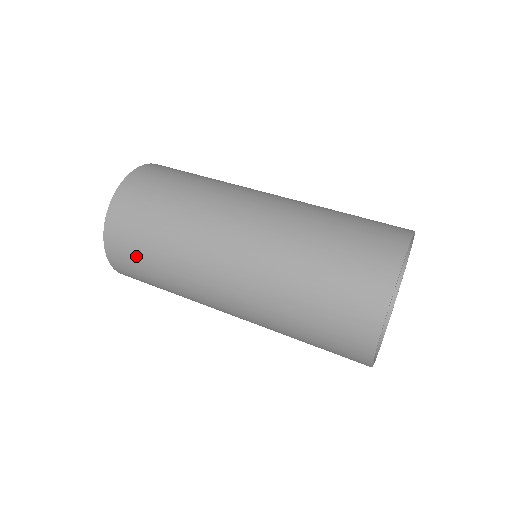
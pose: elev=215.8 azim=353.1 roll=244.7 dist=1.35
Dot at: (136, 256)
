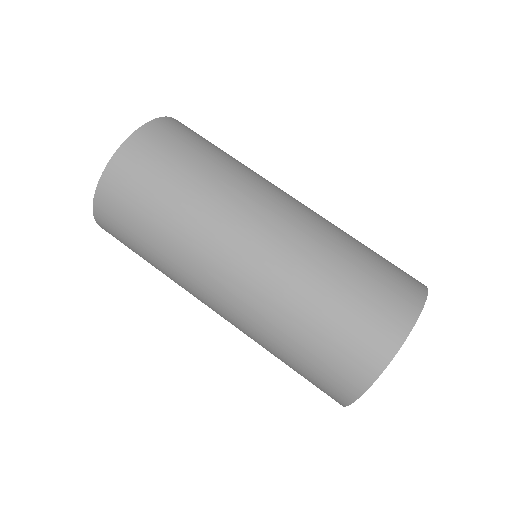
Dot at: (127, 238)
